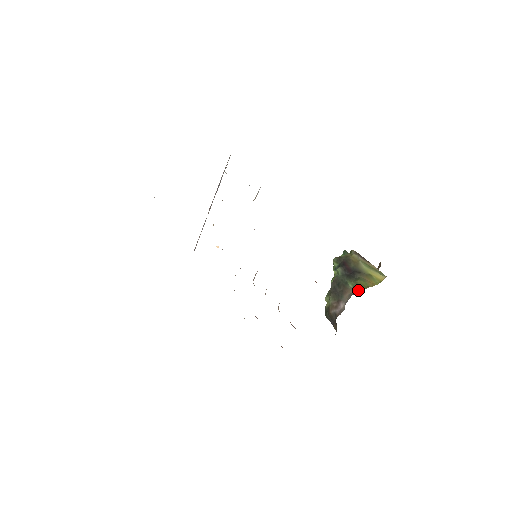
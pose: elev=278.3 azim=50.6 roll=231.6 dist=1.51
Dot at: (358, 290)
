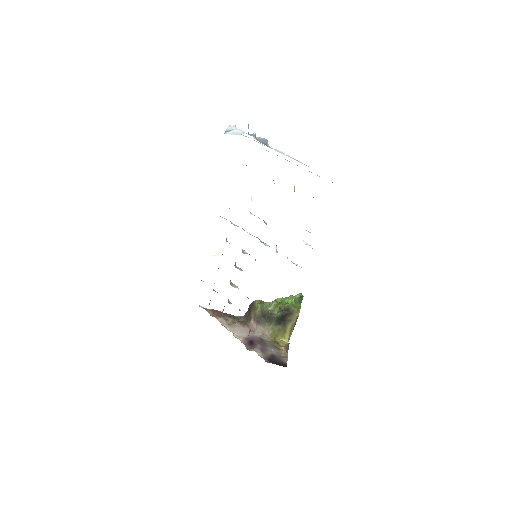
Dot at: (269, 335)
